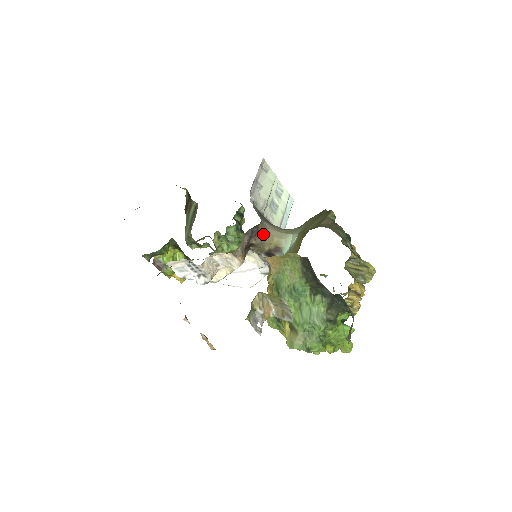
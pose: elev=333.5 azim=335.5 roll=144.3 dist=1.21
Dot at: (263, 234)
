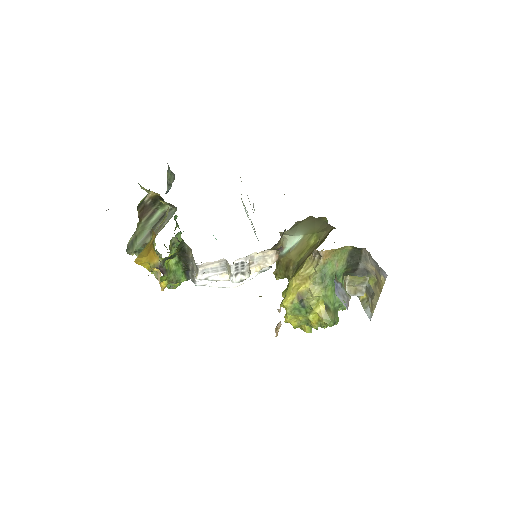
Dot at: occluded
